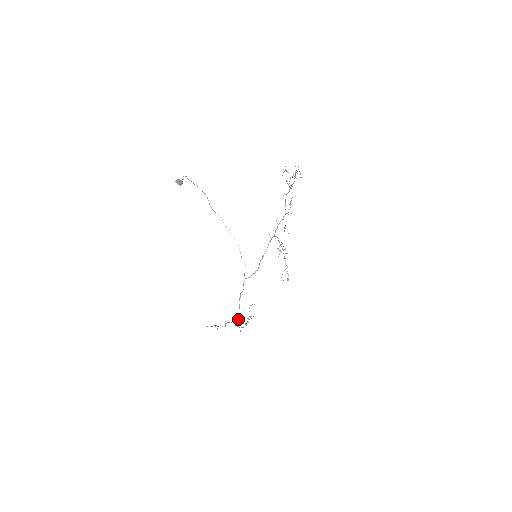
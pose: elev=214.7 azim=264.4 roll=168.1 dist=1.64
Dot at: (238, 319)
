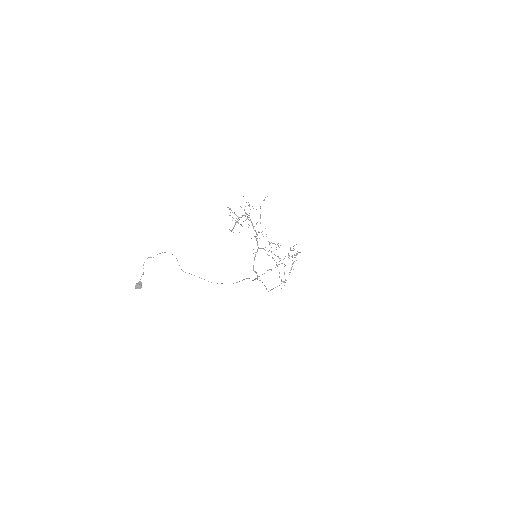
Dot at: occluded
